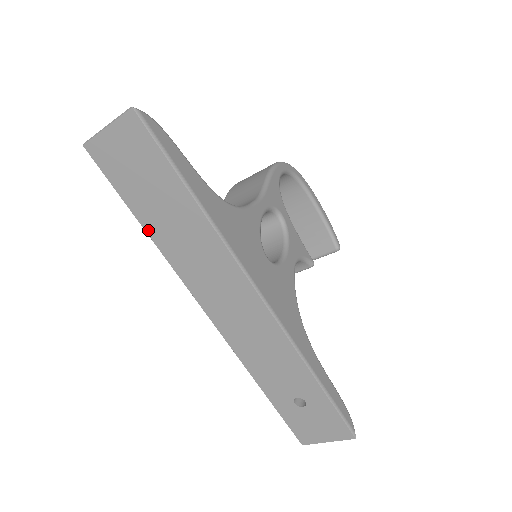
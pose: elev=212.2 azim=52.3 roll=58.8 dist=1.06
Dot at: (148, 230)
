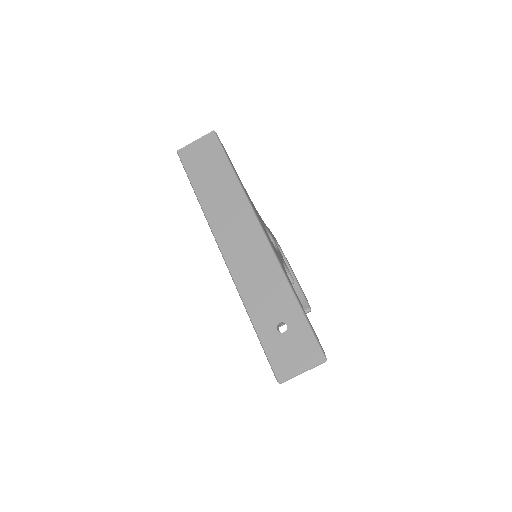
Dot at: (199, 196)
